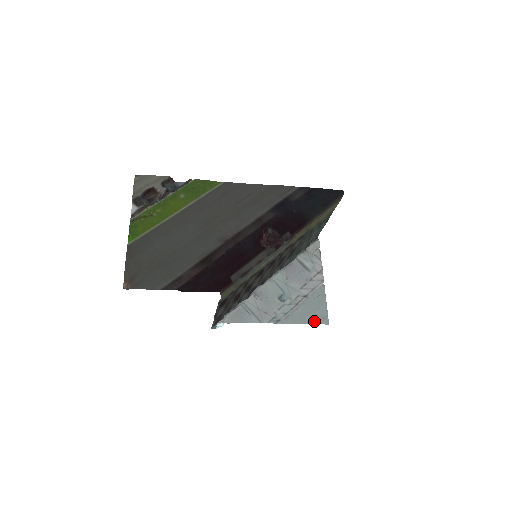
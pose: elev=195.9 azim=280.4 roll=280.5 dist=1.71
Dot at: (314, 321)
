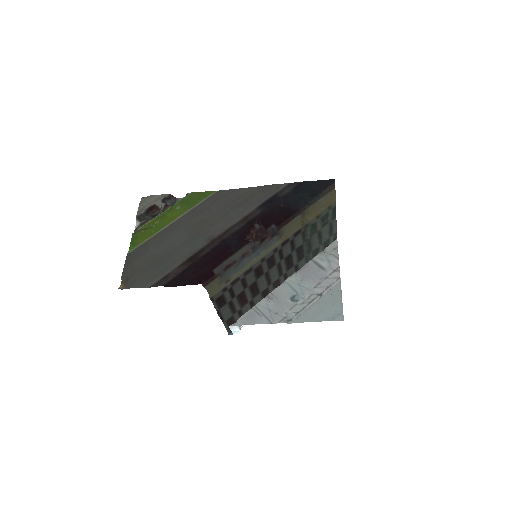
Dot at: (327, 318)
